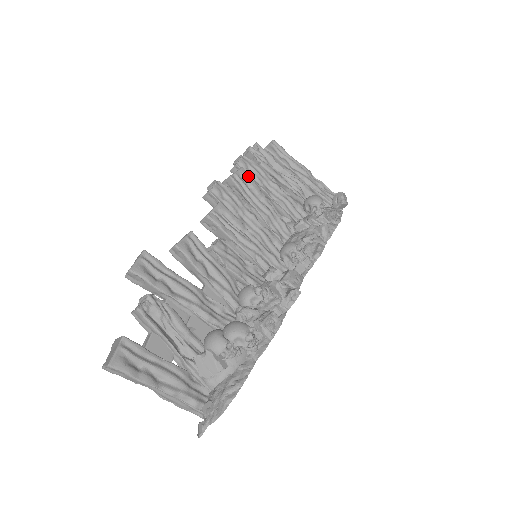
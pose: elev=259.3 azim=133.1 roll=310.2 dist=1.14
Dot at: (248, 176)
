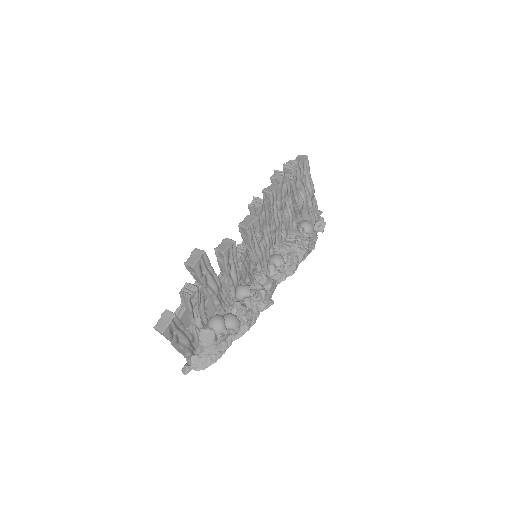
Dot at: (281, 194)
